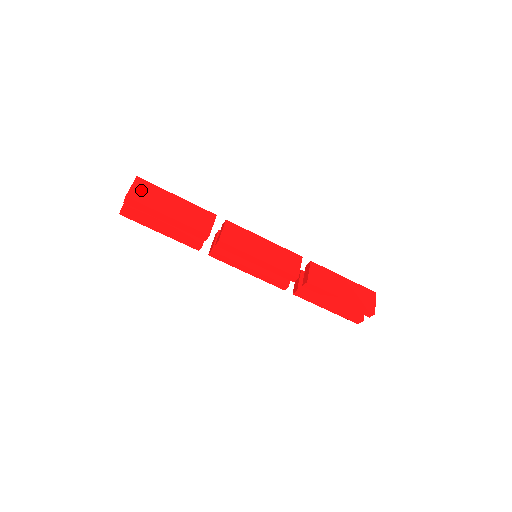
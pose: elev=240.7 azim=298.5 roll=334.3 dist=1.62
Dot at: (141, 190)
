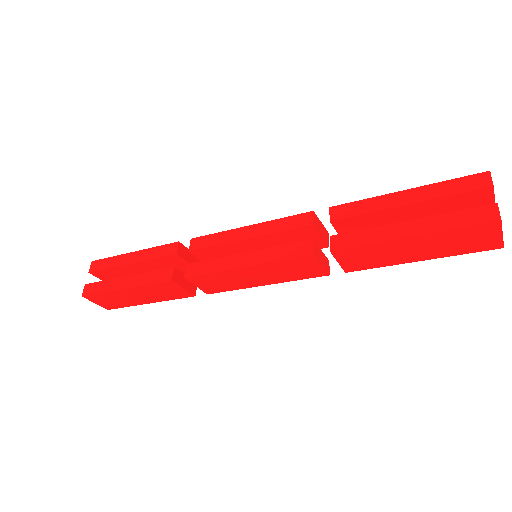
Dot at: (103, 302)
